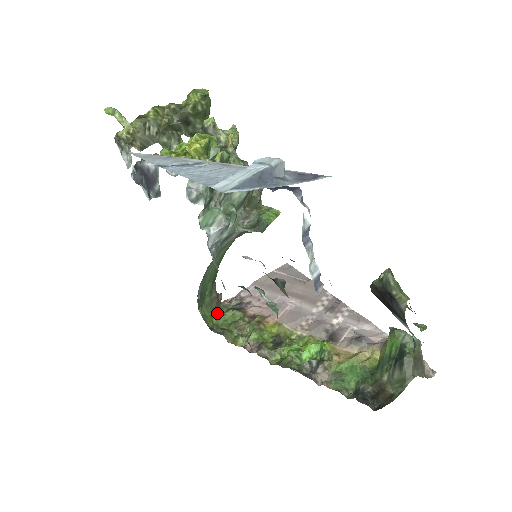
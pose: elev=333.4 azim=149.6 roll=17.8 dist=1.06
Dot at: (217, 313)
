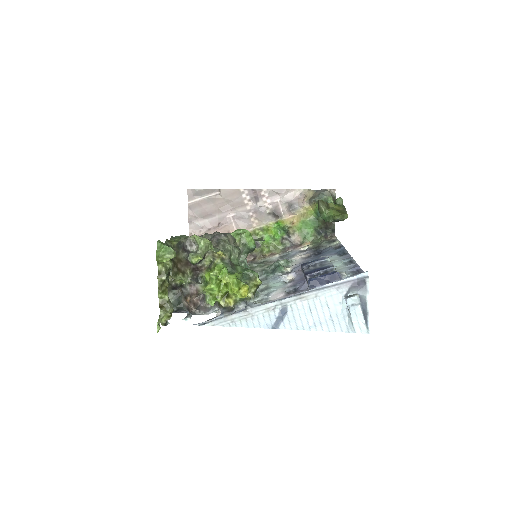
Dot at: occluded
